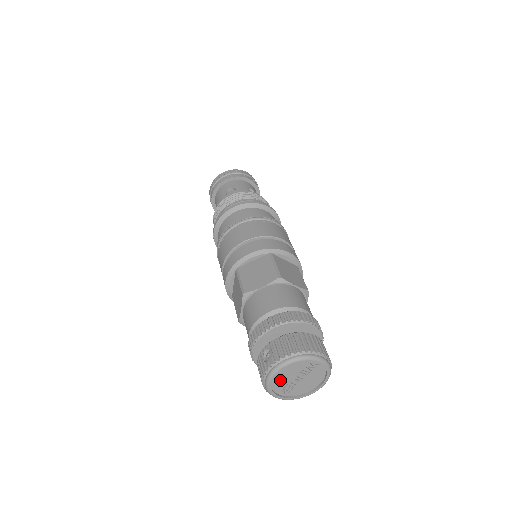
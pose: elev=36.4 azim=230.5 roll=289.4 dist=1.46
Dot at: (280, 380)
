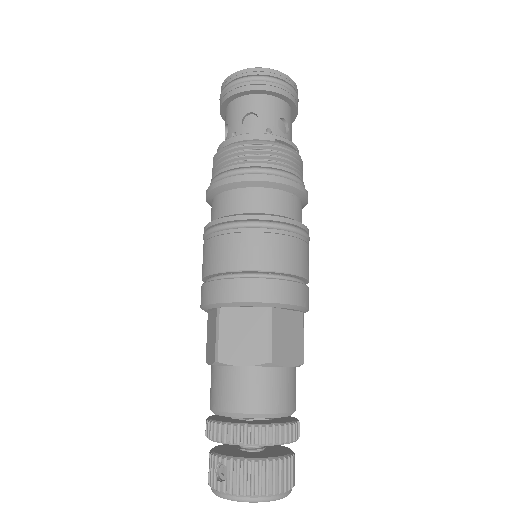
Dot at: occluded
